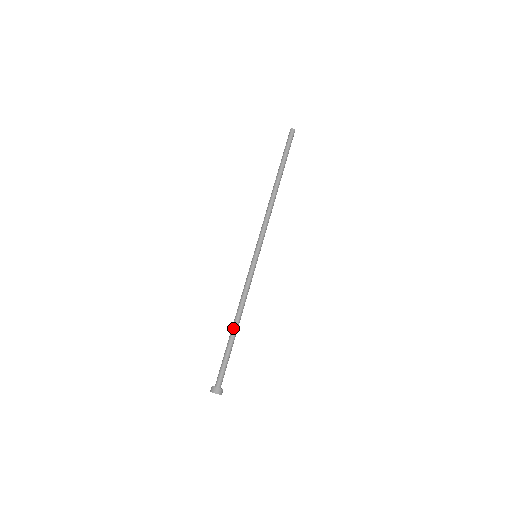
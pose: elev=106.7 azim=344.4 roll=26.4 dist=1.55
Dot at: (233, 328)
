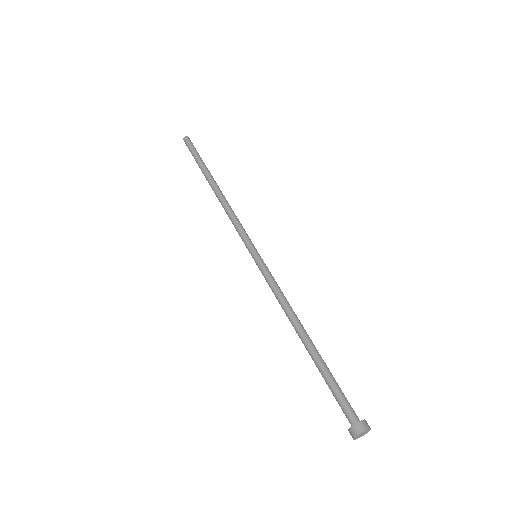
Dot at: (303, 343)
